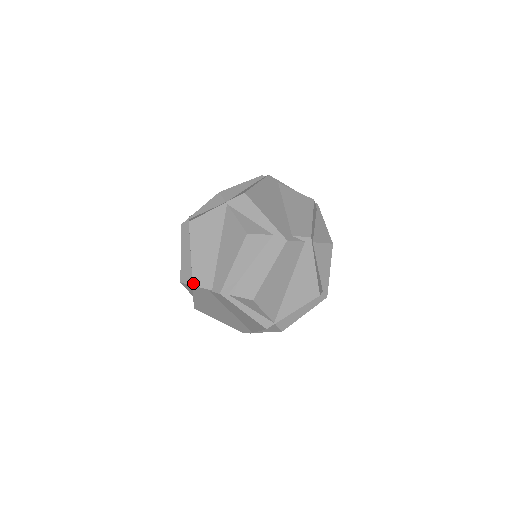
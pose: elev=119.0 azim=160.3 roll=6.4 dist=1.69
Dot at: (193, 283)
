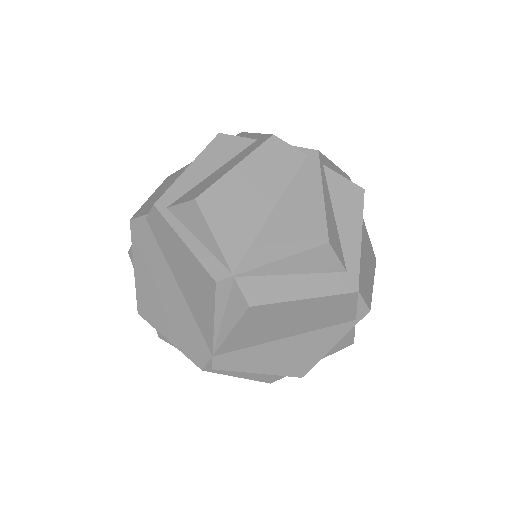
Dot at: (132, 217)
